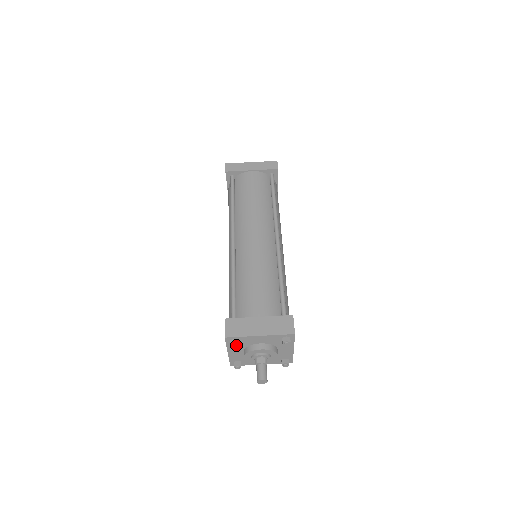
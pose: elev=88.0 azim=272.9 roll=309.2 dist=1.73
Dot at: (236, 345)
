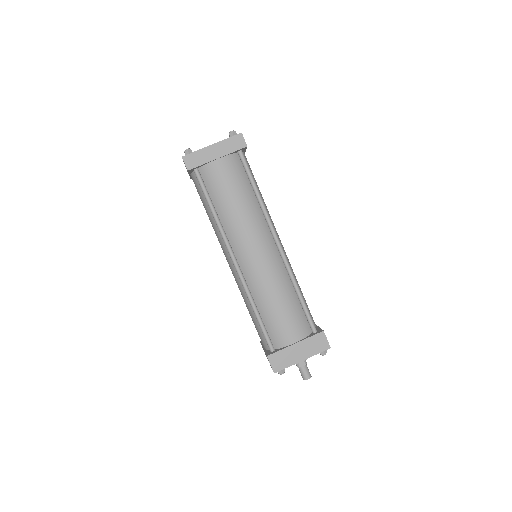
Dot at: (284, 372)
